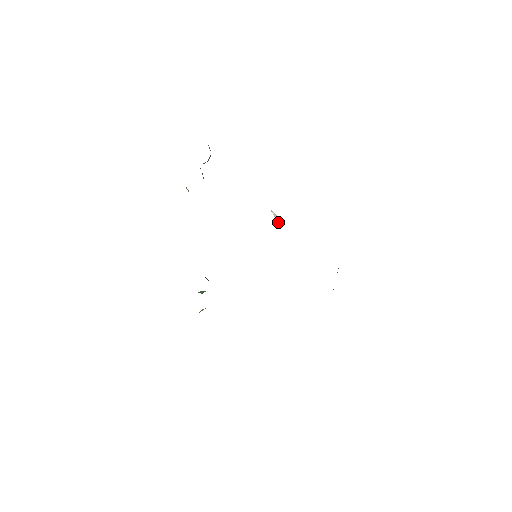
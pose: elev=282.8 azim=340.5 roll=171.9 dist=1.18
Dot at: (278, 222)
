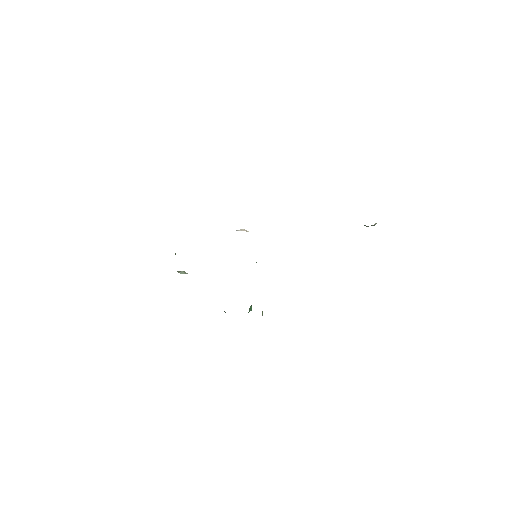
Dot at: (247, 231)
